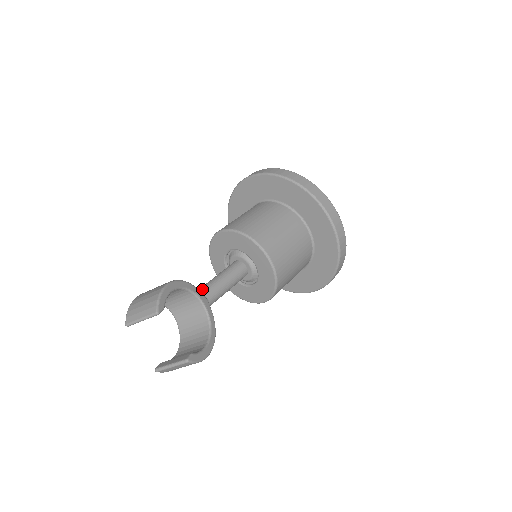
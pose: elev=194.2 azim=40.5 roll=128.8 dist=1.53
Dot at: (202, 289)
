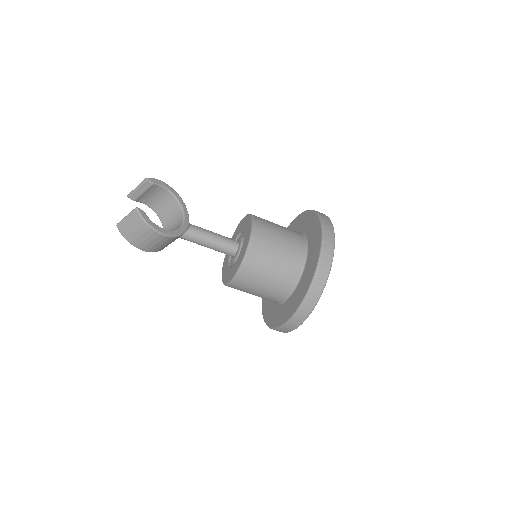
Dot at: occluded
